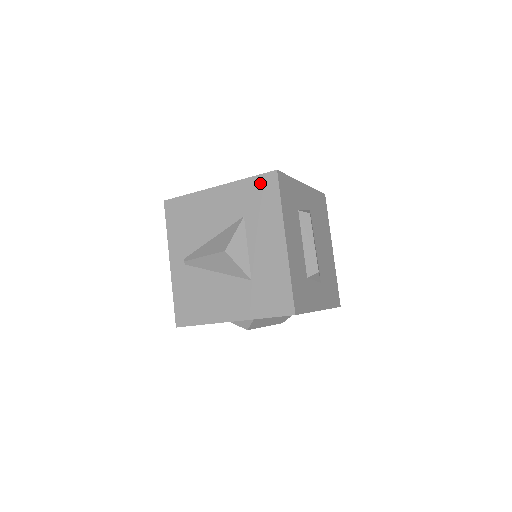
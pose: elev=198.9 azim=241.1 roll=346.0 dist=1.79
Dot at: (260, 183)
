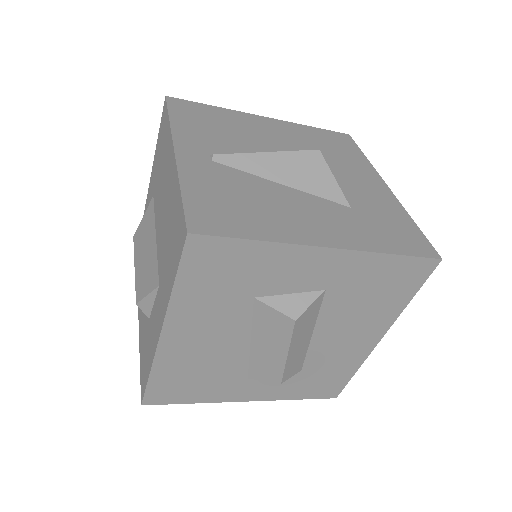
Dot at: (331, 135)
